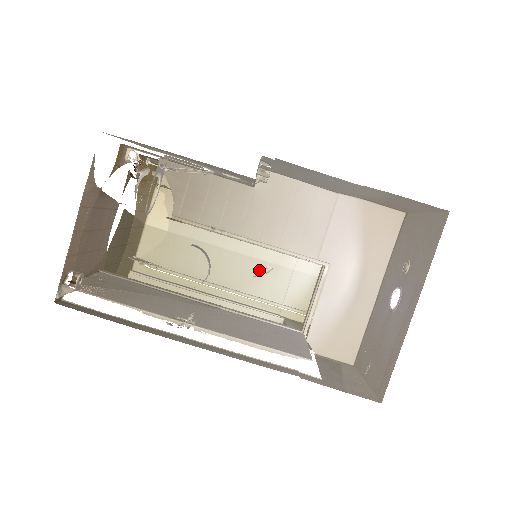
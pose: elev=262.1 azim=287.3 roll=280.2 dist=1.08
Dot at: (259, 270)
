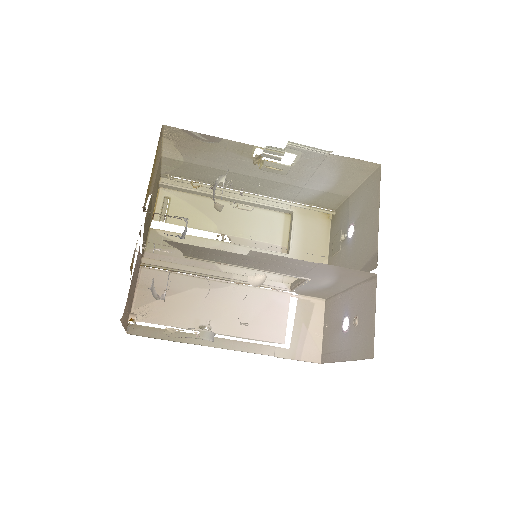
Dot at: (272, 185)
